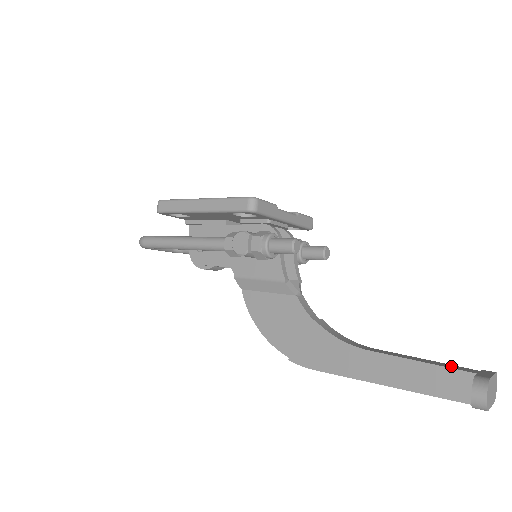
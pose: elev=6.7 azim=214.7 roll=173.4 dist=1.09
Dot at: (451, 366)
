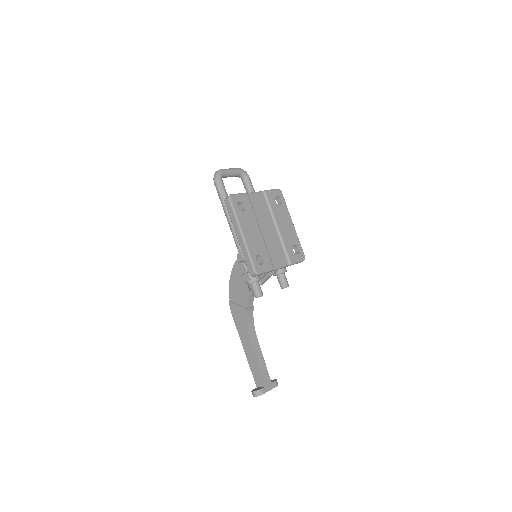
Dot at: (265, 374)
